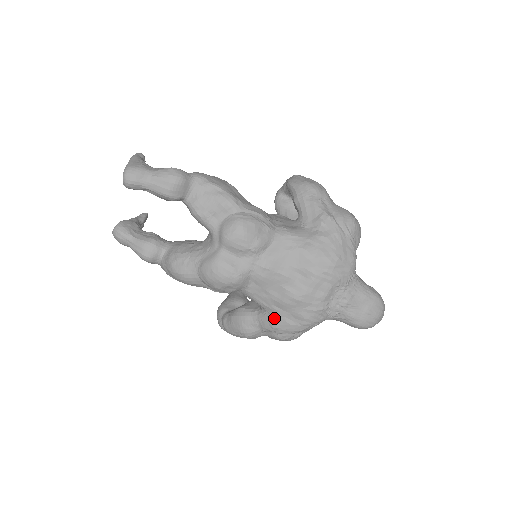
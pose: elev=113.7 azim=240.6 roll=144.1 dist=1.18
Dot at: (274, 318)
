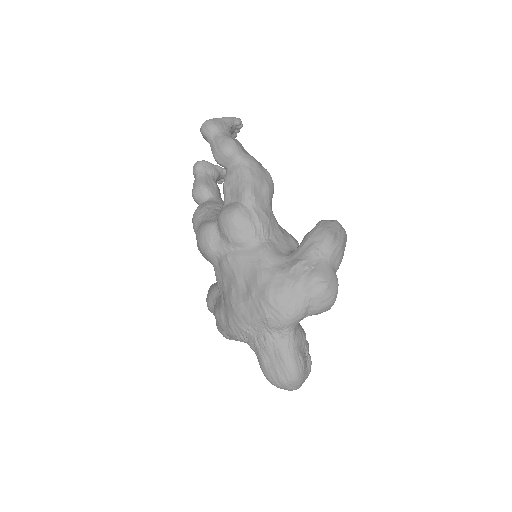
Dot at: (219, 306)
